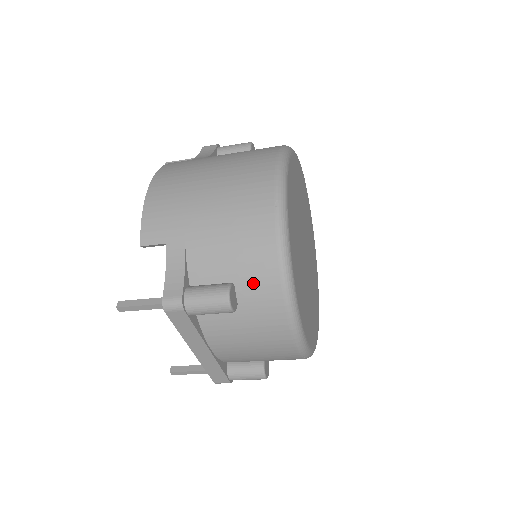
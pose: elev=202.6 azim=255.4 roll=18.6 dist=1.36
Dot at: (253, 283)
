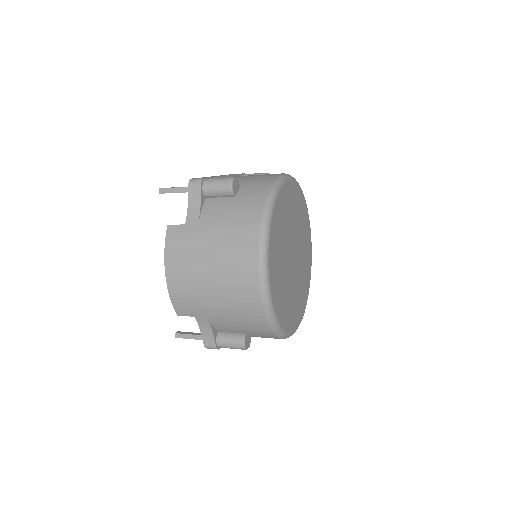
Dot at: (258, 335)
